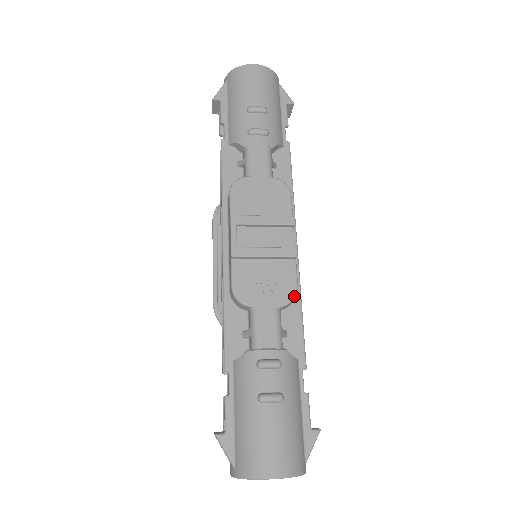
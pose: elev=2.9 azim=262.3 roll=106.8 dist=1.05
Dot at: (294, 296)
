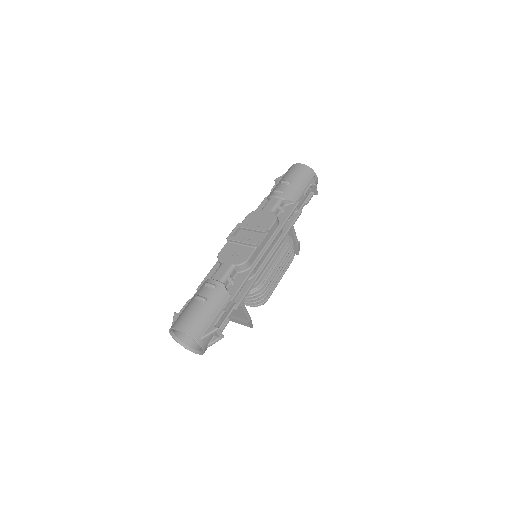
Dot at: (243, 262)
